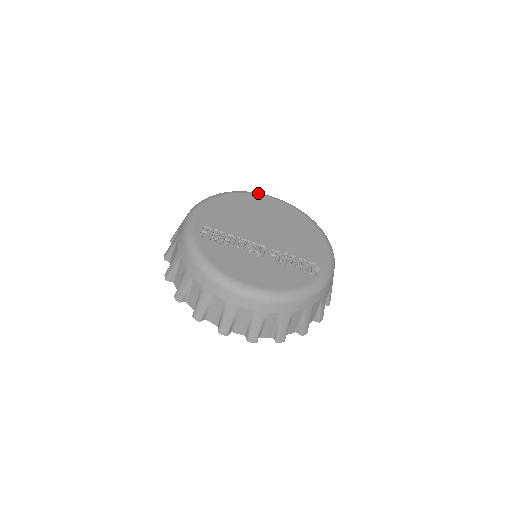
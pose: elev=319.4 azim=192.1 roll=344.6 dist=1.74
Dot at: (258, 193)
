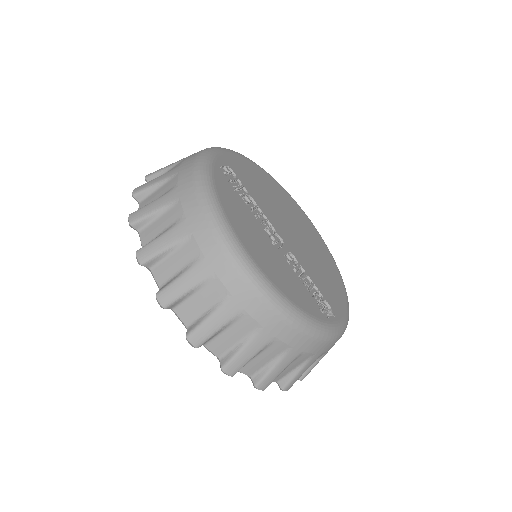
Dot at: occluded
